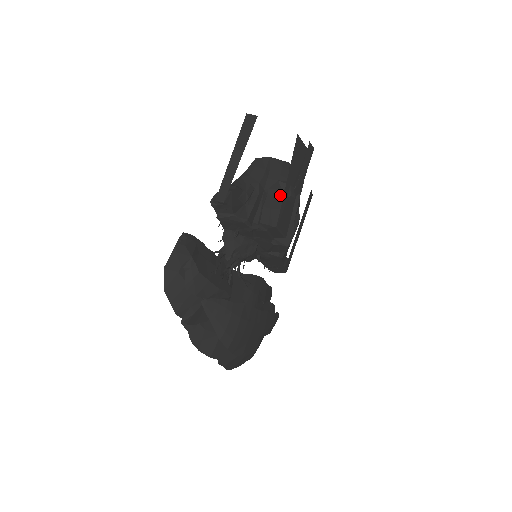
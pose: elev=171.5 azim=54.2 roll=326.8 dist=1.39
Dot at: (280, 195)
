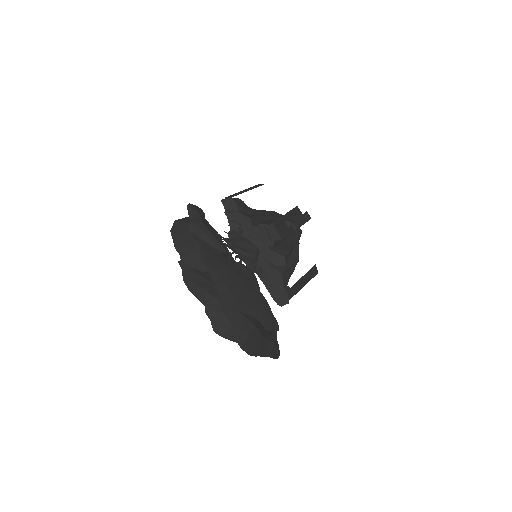
Dot at: occluded
